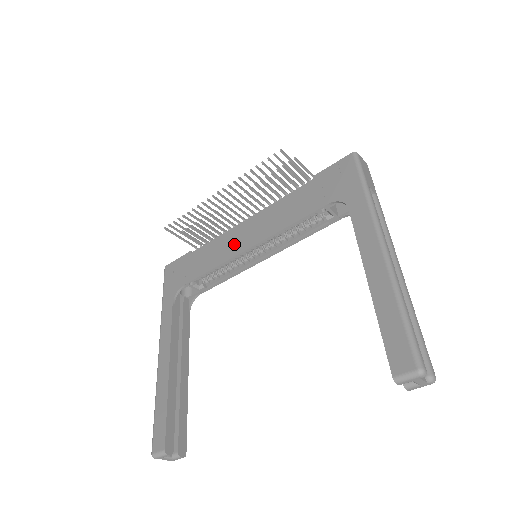
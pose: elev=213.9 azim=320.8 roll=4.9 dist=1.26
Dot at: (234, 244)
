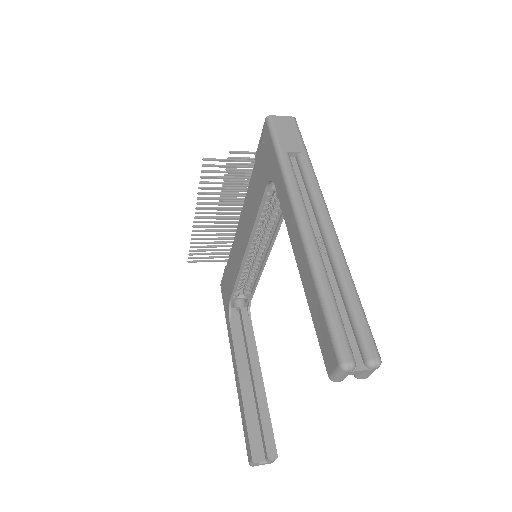
Dot at: (238, 252)
